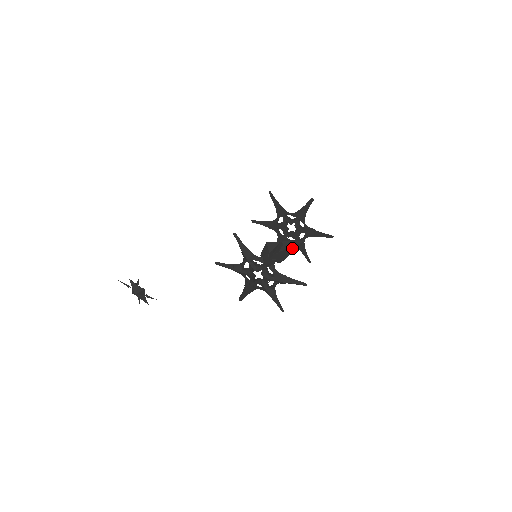
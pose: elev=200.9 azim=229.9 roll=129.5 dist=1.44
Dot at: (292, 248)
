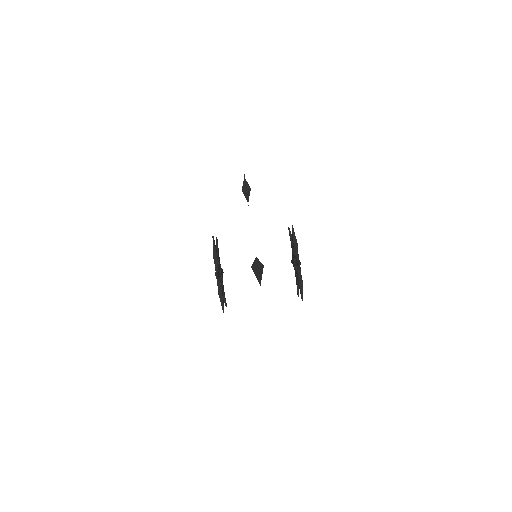
Dot at: occluded
